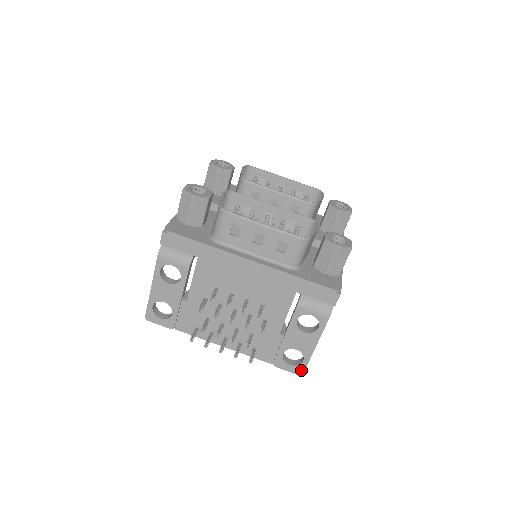
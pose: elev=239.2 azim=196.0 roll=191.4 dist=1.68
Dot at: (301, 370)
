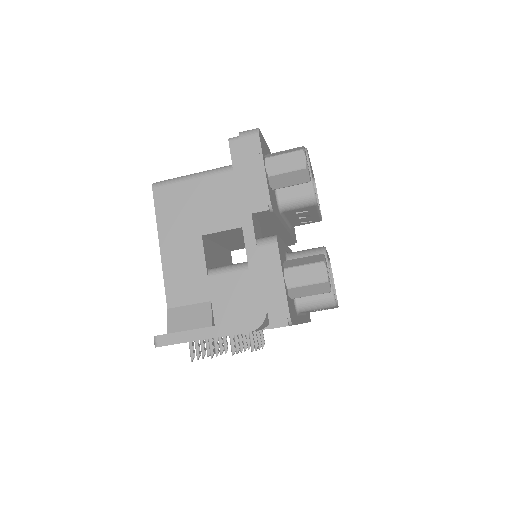
Dot at: occluded
